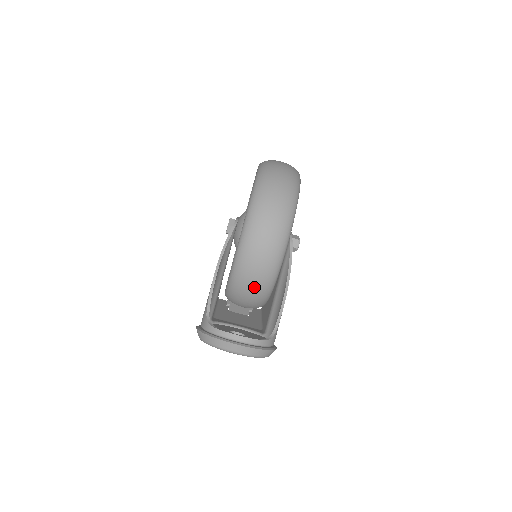
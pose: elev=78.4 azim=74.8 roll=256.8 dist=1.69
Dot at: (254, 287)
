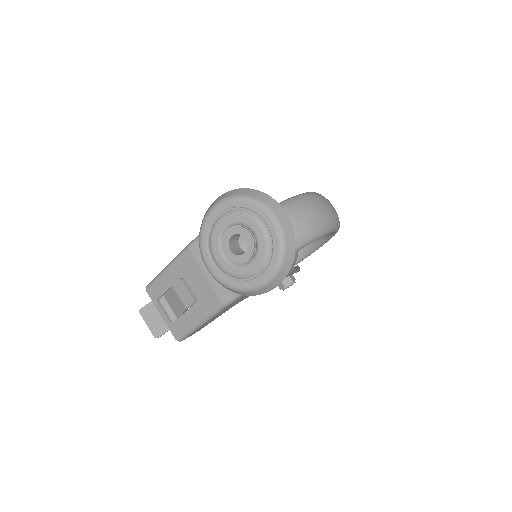
Dot at: occluded
